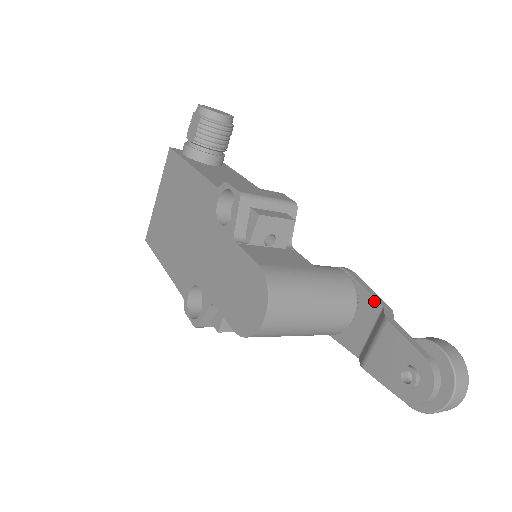
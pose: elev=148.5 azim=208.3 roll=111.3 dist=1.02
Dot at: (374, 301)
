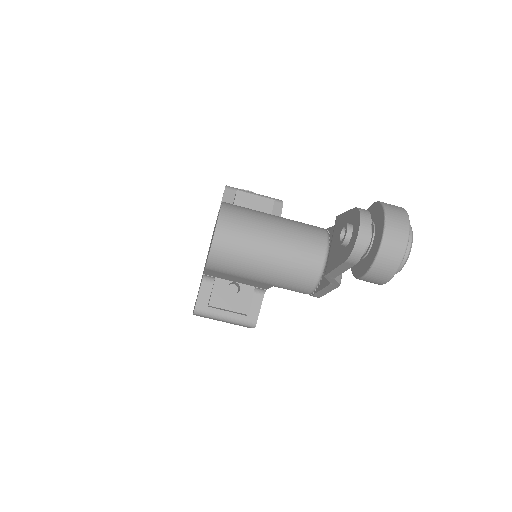
Dot at: occluded
